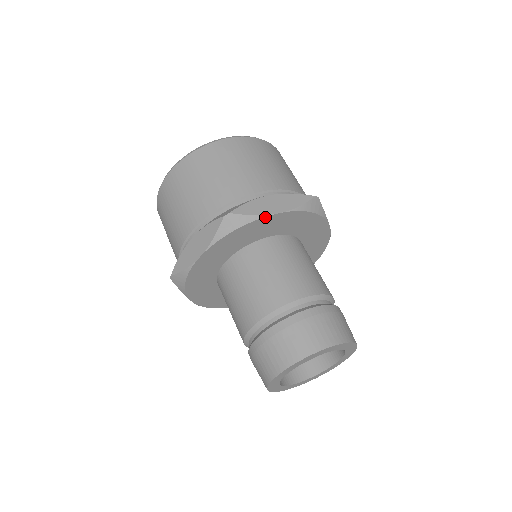
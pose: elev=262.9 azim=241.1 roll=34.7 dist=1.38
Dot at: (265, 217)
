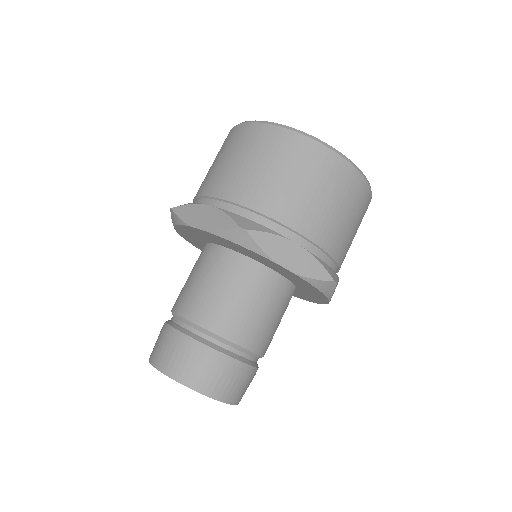
Dot at: (271, 260)
